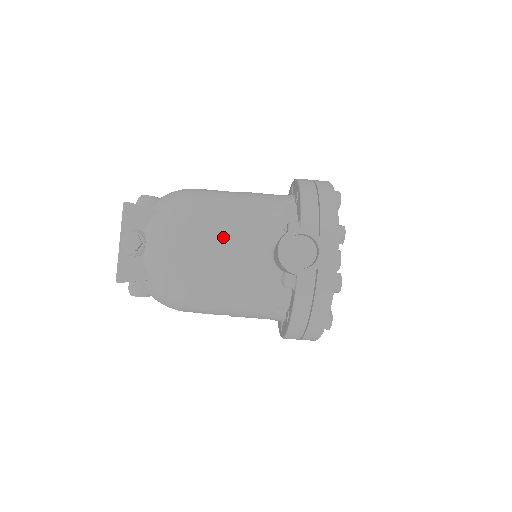
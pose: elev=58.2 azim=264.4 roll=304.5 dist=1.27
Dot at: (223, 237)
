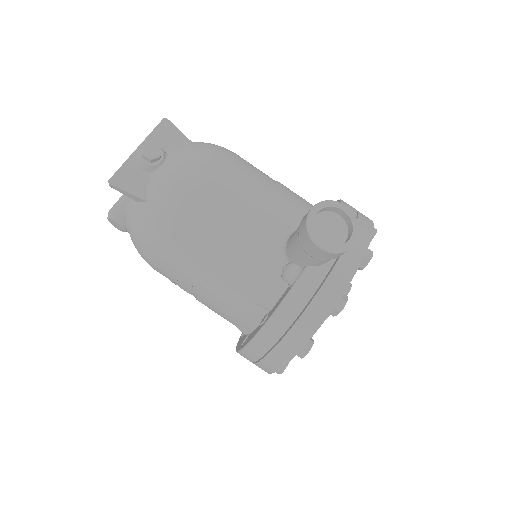
Dot at: (246, 196)
